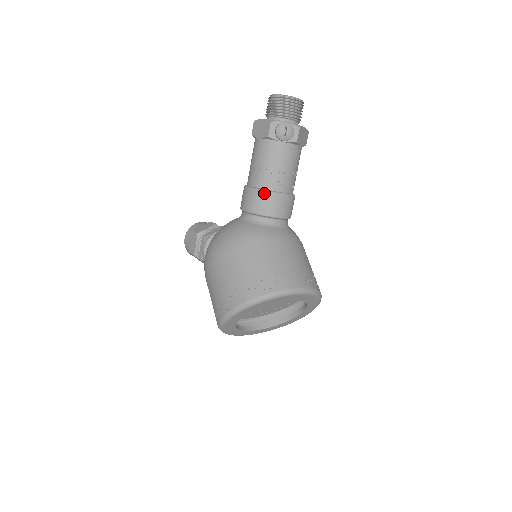
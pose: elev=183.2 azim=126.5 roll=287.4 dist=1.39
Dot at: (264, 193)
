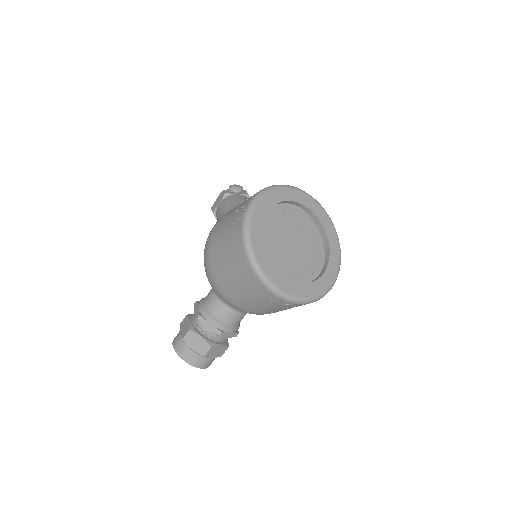
Dot at: occluded
